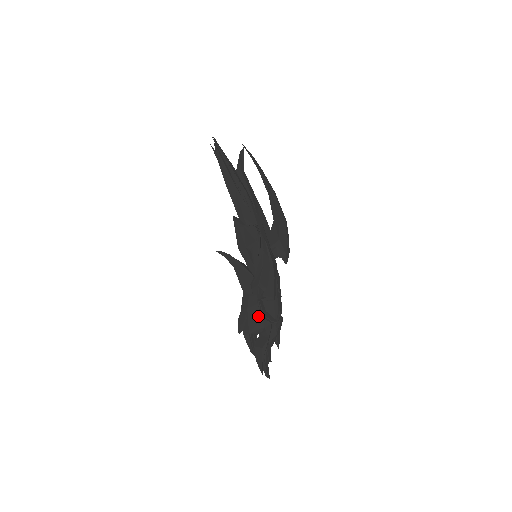
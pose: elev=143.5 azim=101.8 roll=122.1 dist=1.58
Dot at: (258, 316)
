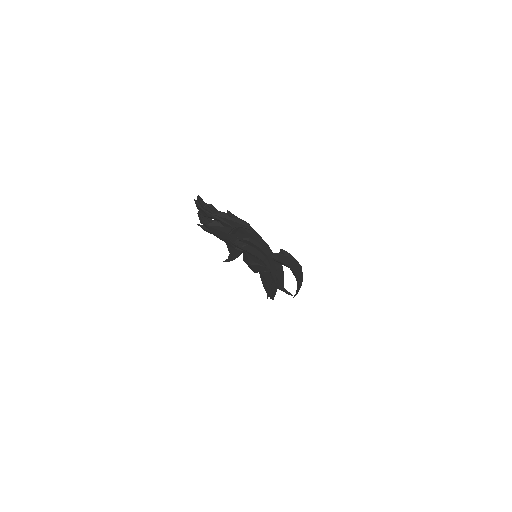
Dot at: occluded
